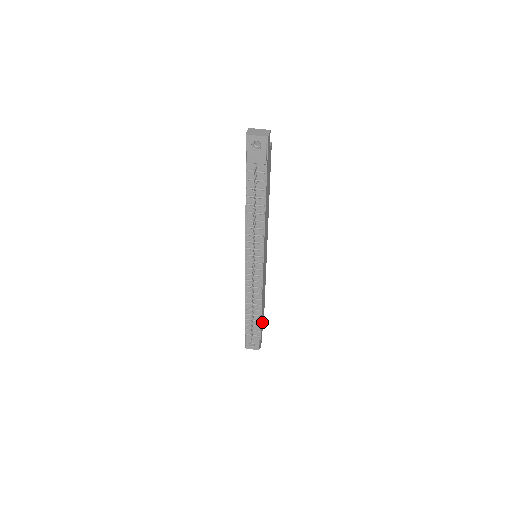
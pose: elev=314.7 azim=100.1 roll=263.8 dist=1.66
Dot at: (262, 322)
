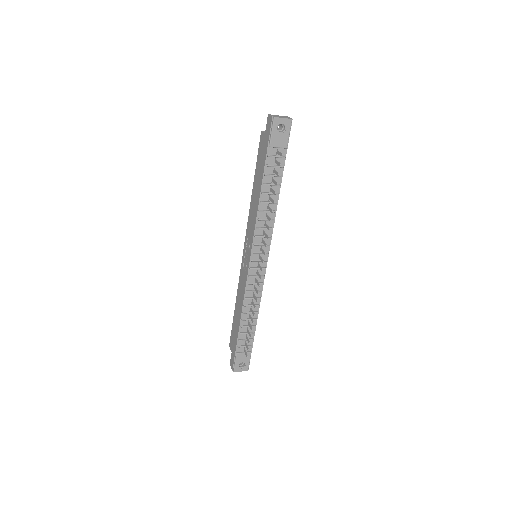
Dot at: occluded
